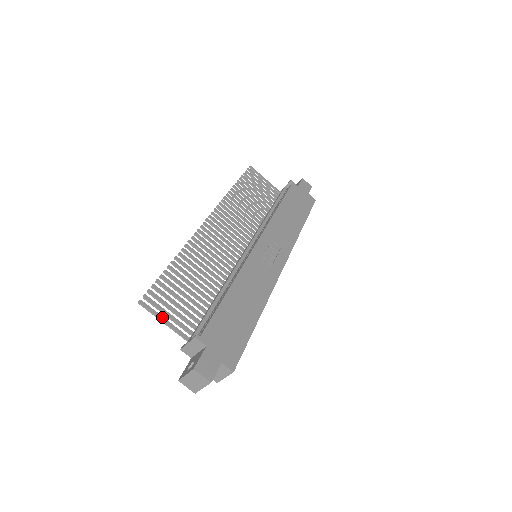
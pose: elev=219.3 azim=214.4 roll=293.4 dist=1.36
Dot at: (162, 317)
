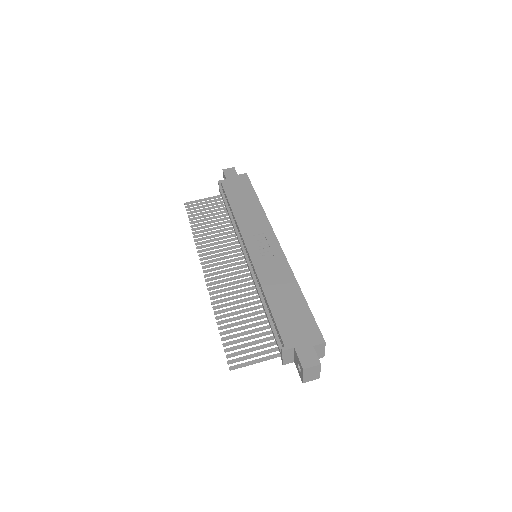
Dot at: (251, 361)
